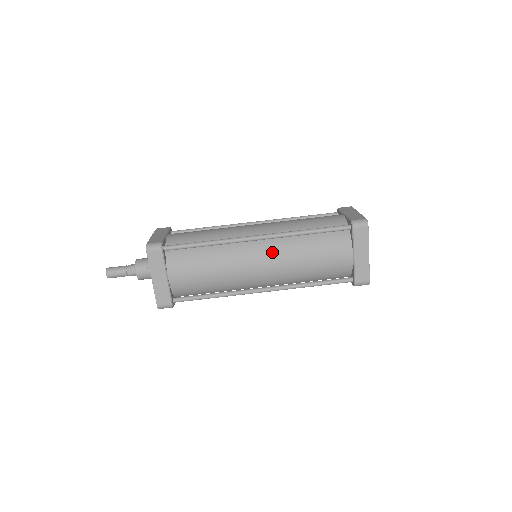
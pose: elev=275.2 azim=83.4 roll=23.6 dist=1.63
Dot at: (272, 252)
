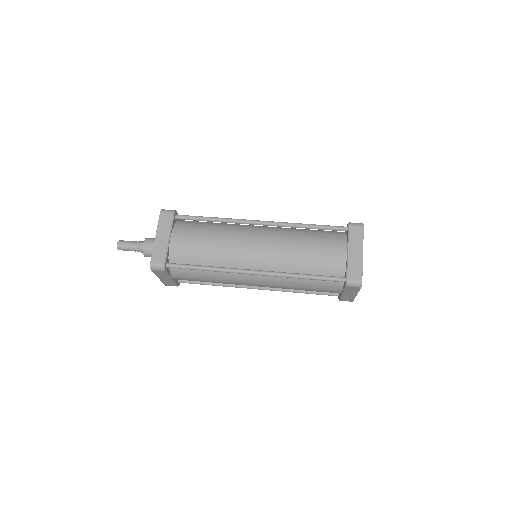
Dot at: (270, 236)
